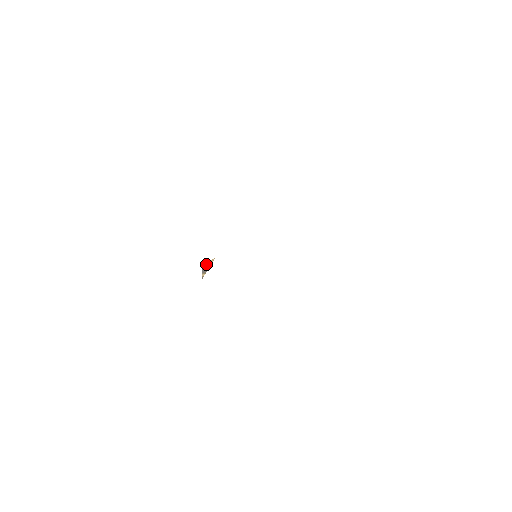
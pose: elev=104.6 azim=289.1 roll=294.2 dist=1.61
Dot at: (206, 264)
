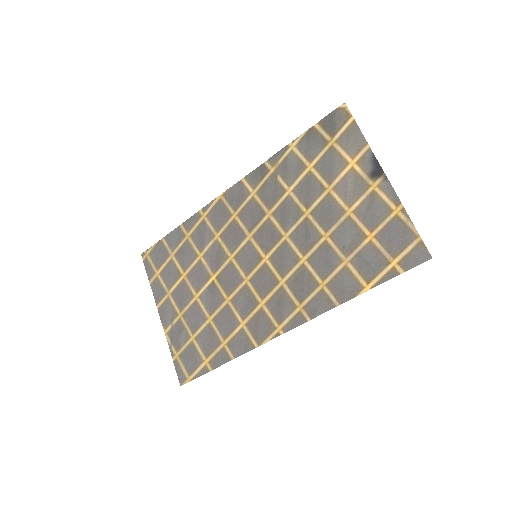
Dot at: (217, 296)
